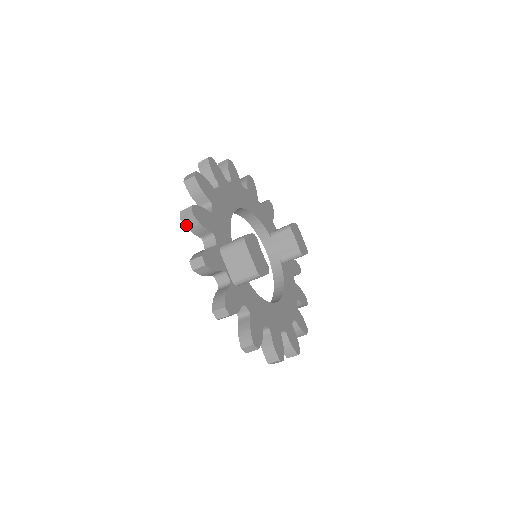
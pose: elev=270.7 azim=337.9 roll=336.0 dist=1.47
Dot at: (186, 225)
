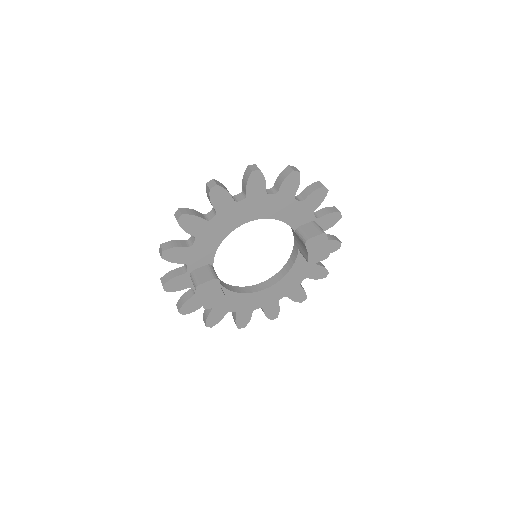
Dot at: occluded
